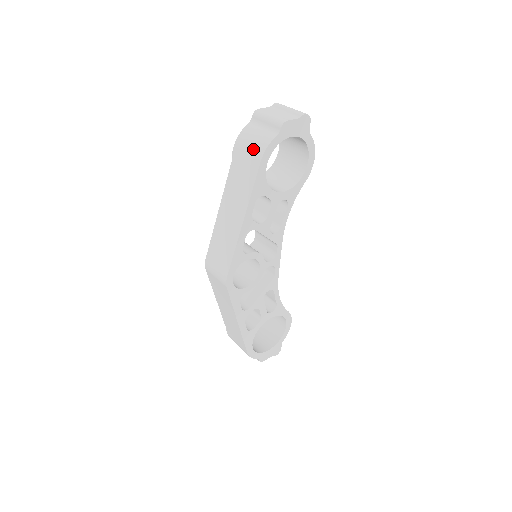
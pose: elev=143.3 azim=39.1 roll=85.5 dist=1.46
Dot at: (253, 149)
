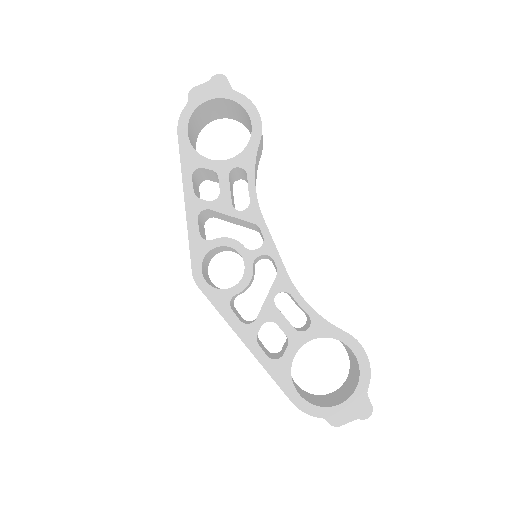
Dot at: occluded
